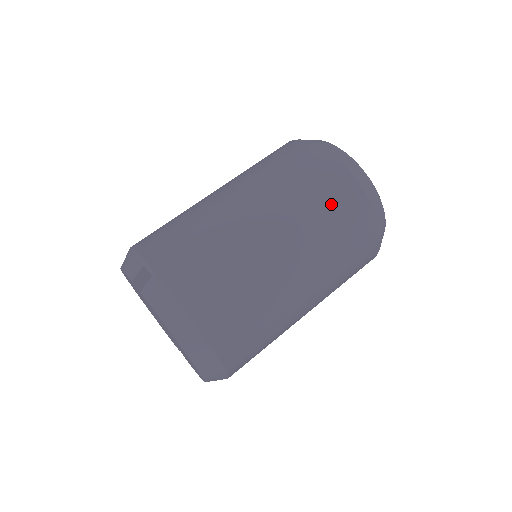
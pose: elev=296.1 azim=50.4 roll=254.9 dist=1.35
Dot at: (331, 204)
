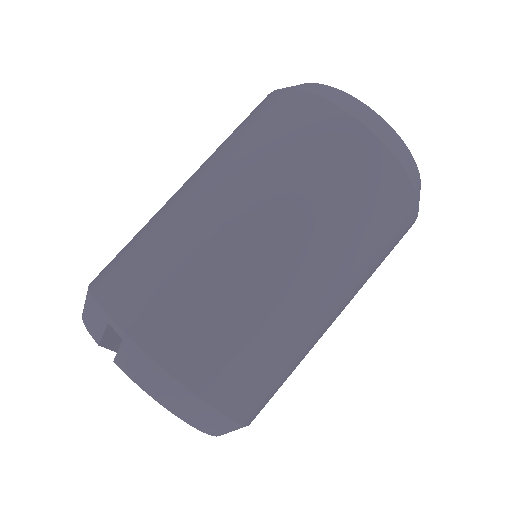
Dot at: (350, 185)
